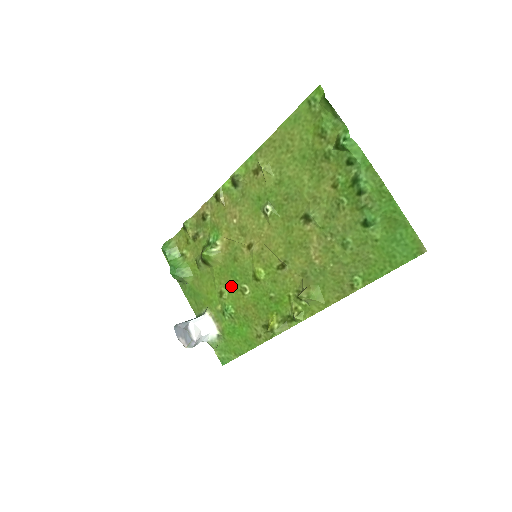
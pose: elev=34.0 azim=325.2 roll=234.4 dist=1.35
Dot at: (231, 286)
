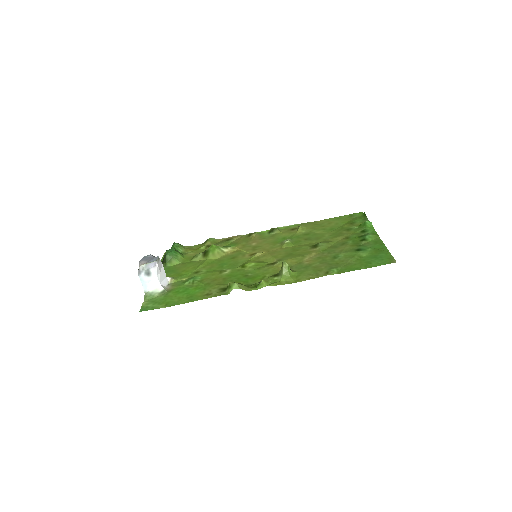
Dot at: (213, 269)
